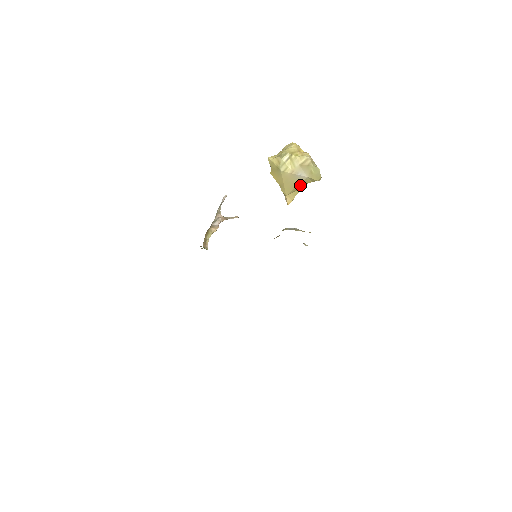
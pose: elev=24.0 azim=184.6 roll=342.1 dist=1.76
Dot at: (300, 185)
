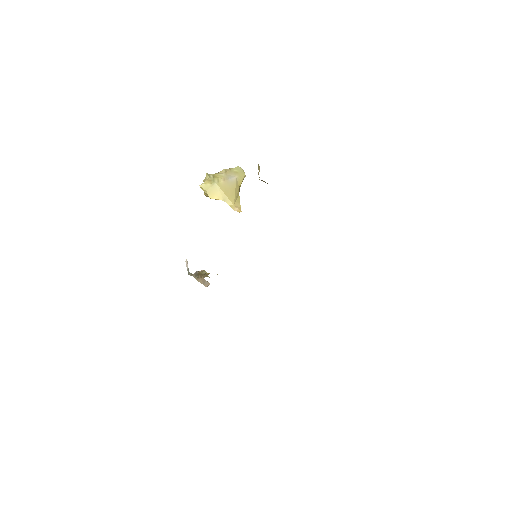
Dot at: (236, 189)
